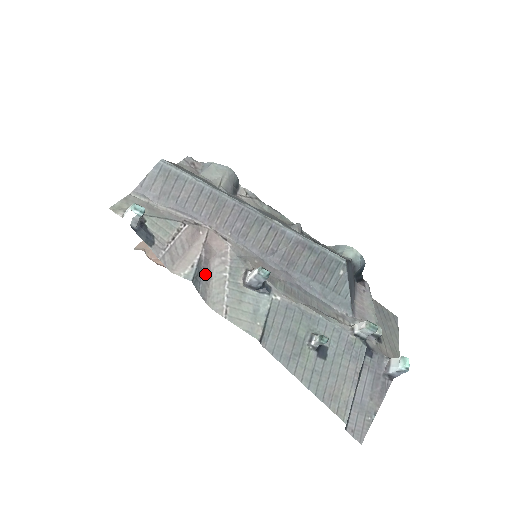
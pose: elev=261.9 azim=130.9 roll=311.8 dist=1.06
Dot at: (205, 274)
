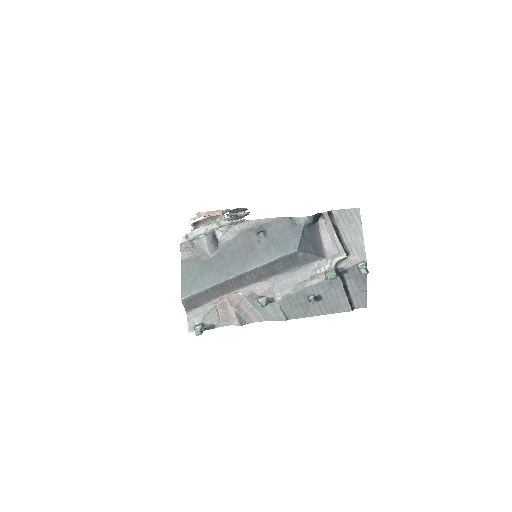
Dot at: (243, 314)
